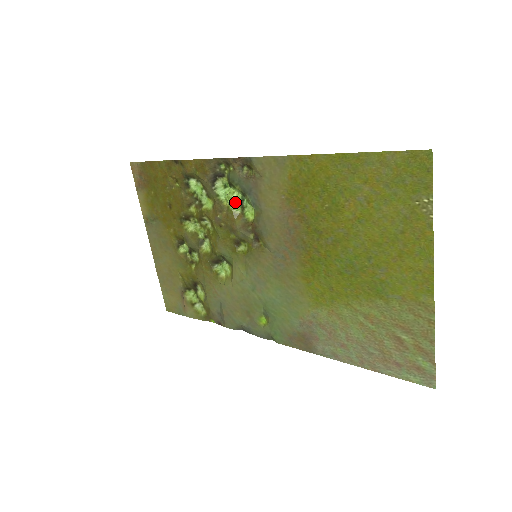
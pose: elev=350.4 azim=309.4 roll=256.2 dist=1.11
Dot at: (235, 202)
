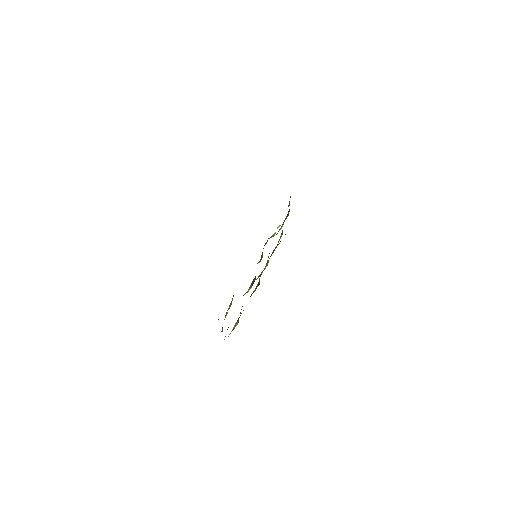
Dot at: occluded
